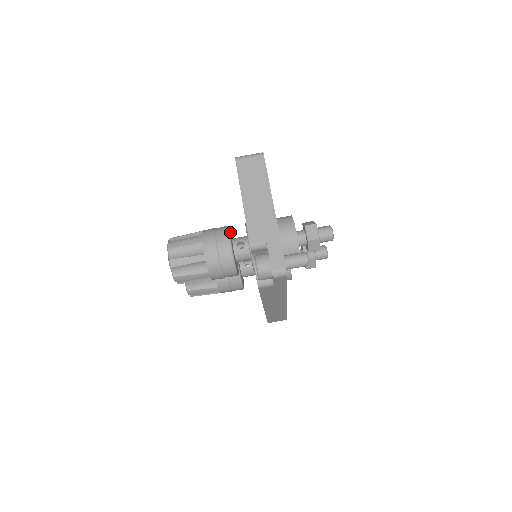
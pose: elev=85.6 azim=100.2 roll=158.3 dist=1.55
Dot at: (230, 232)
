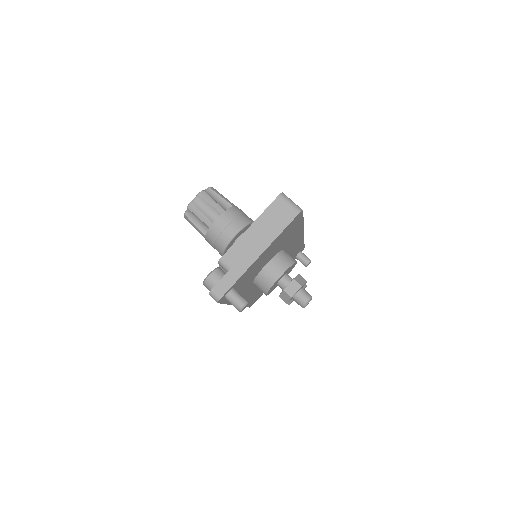
Dot at: (246, 227)
